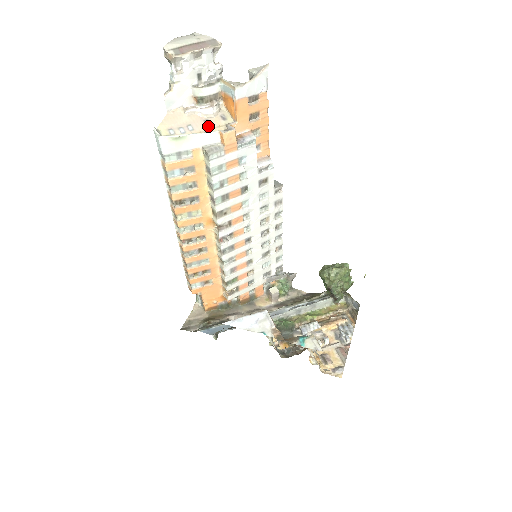
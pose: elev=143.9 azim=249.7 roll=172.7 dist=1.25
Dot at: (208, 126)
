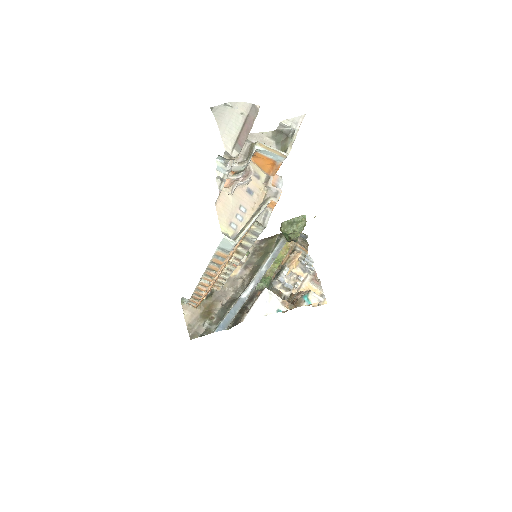
Dot at: (253, 196)
